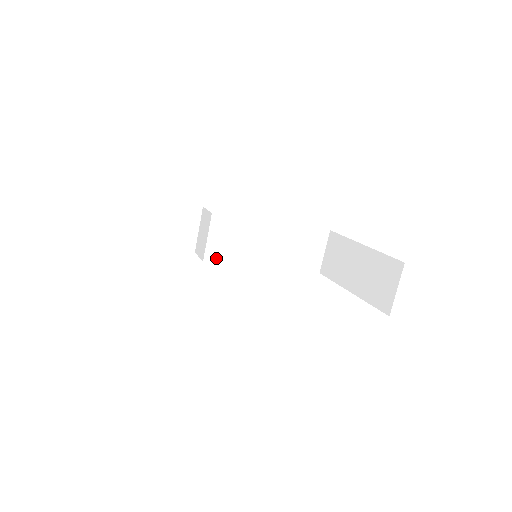
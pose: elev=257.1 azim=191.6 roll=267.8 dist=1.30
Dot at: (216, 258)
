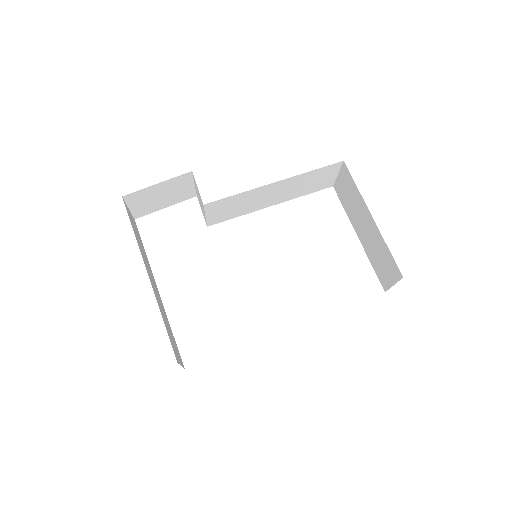
Dot at: (219, 220)
